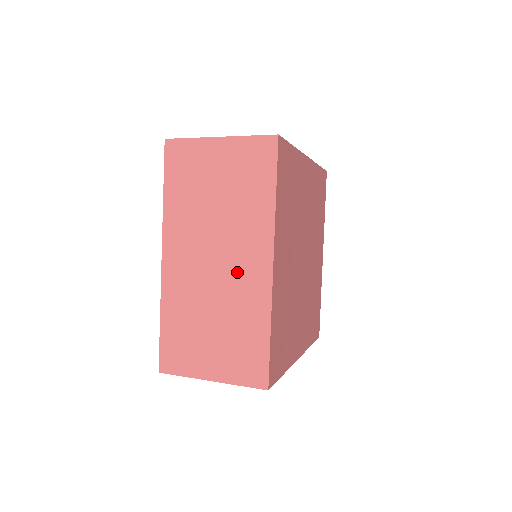
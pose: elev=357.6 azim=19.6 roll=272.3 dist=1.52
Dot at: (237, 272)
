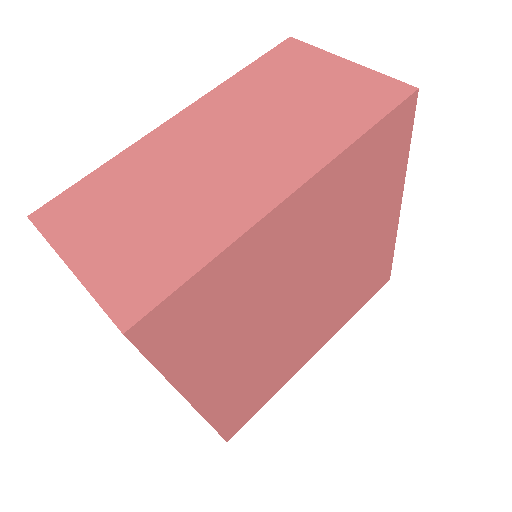
Dot at: (239, 176)
